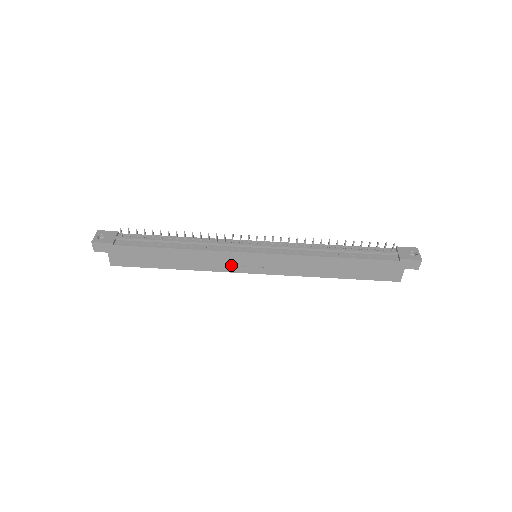
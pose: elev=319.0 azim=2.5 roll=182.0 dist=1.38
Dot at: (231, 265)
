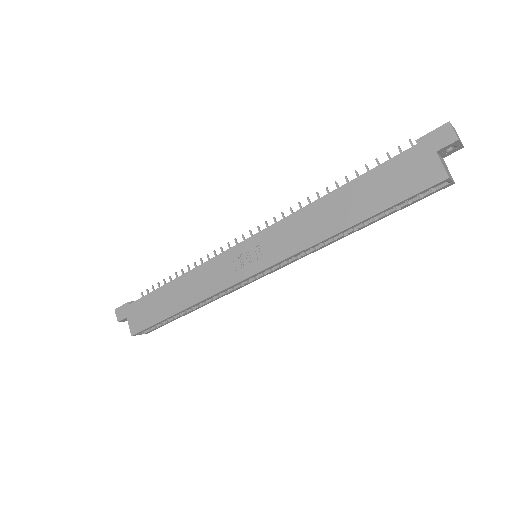
Dot at: (227, 275)
